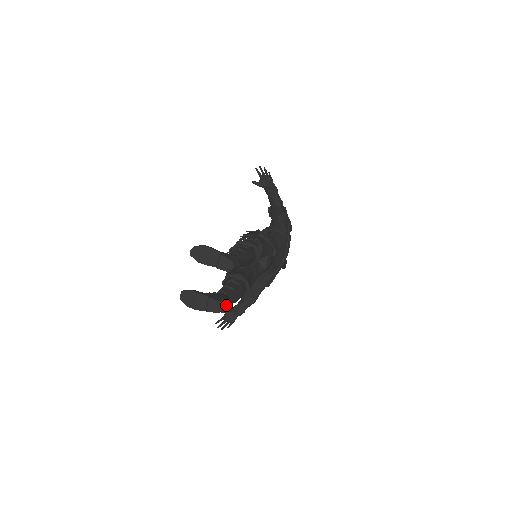
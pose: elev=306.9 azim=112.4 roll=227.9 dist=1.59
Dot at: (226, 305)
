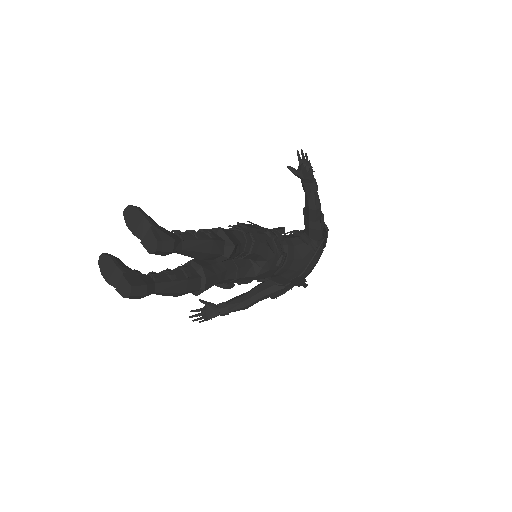
Dot at: (140, 293)
